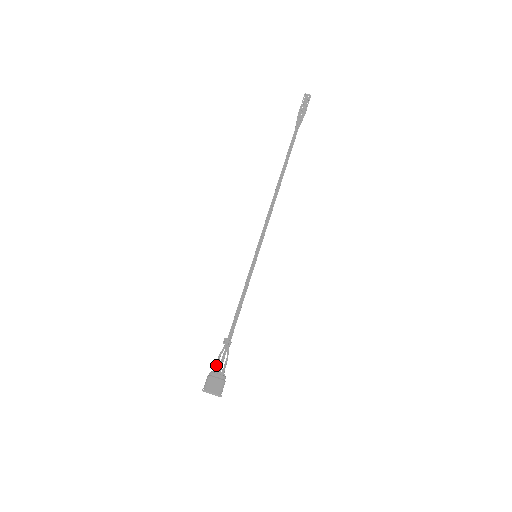
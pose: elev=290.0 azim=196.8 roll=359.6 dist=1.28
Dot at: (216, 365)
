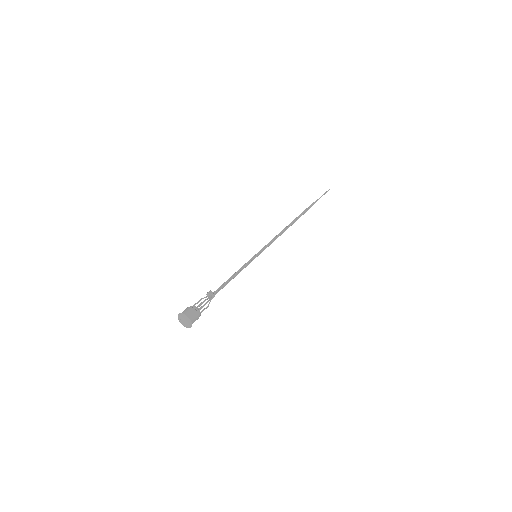
Dot at: occluded
